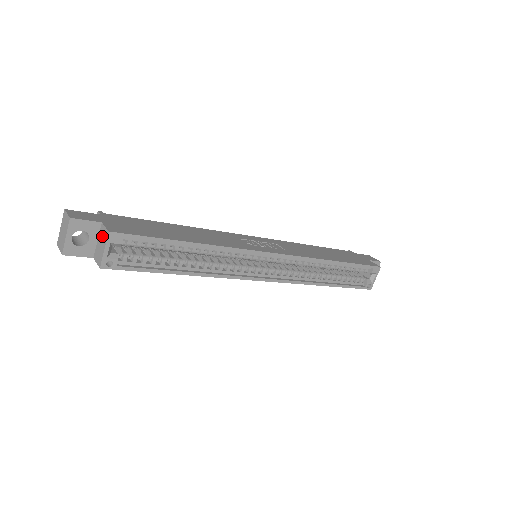
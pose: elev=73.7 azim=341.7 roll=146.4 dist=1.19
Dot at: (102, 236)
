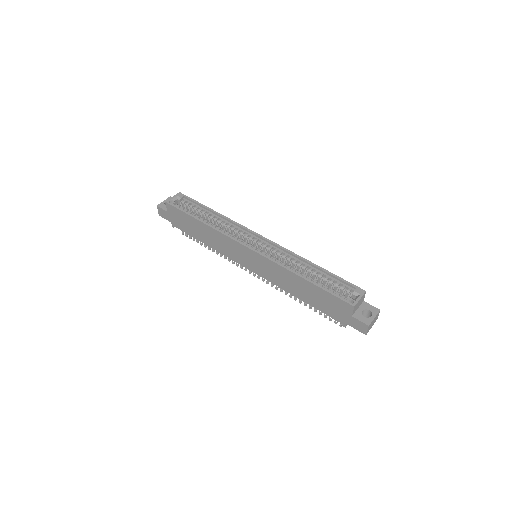
Dot at: occluded
